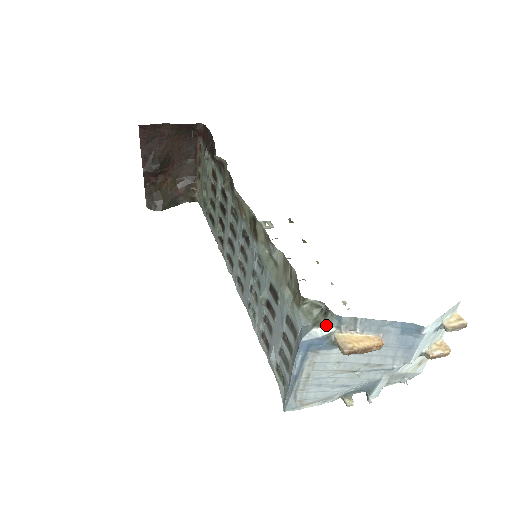
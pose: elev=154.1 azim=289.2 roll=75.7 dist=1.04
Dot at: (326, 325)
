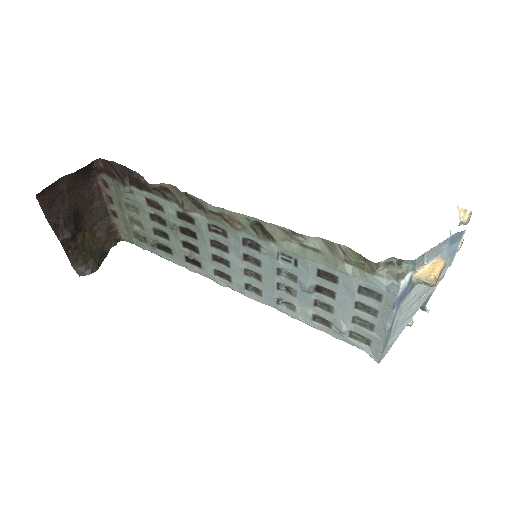
Dot at: (406, 273)
